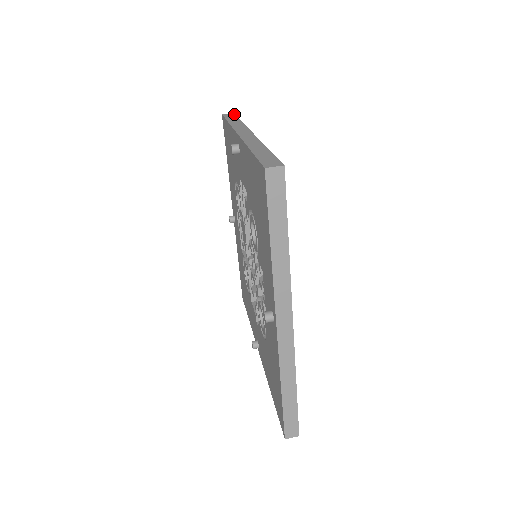
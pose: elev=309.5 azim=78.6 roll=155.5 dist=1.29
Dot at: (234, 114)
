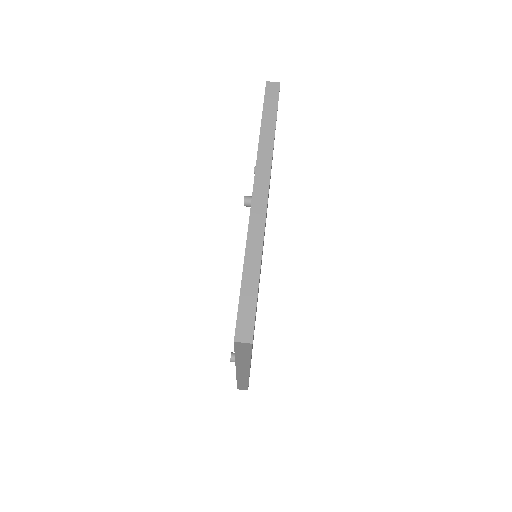
Dot at: (278, 92)
